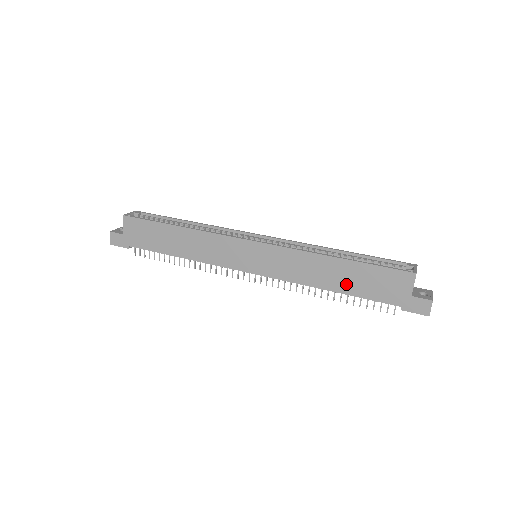
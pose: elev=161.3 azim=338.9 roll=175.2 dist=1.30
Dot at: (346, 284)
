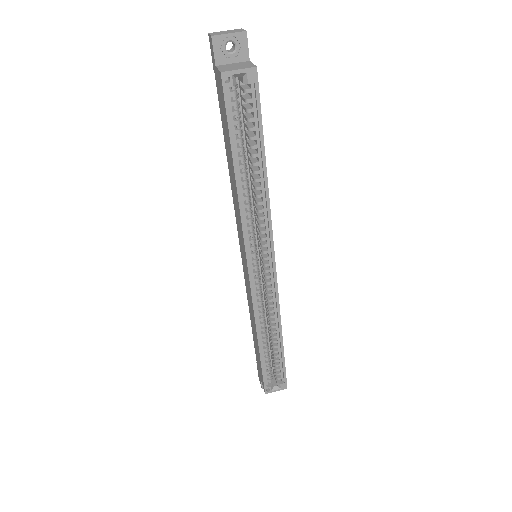
Dot at: (254, 336)
